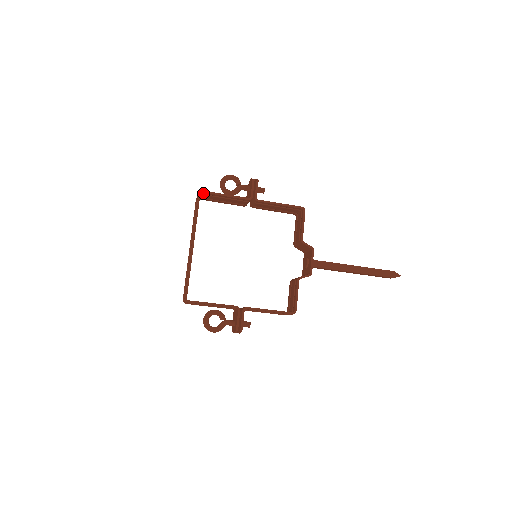
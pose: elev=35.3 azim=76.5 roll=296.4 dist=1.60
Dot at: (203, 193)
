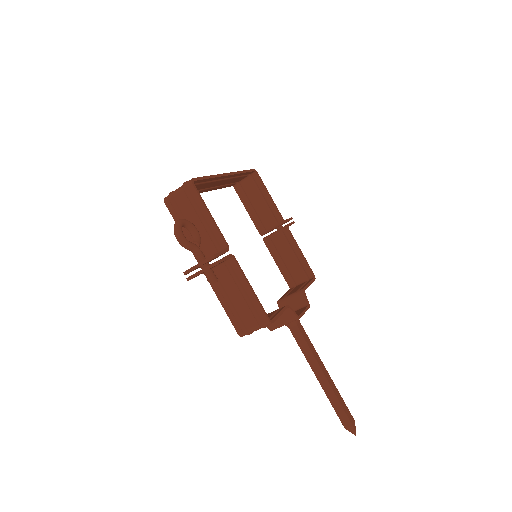
Dot at: (255, 175)
